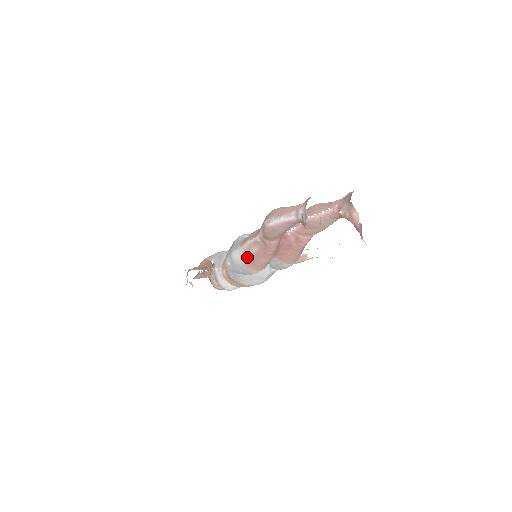
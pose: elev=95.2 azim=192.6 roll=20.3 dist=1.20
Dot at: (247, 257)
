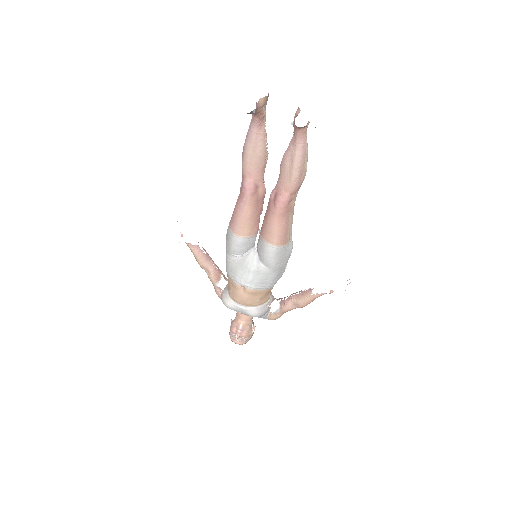
Dot at: (232, 215)
